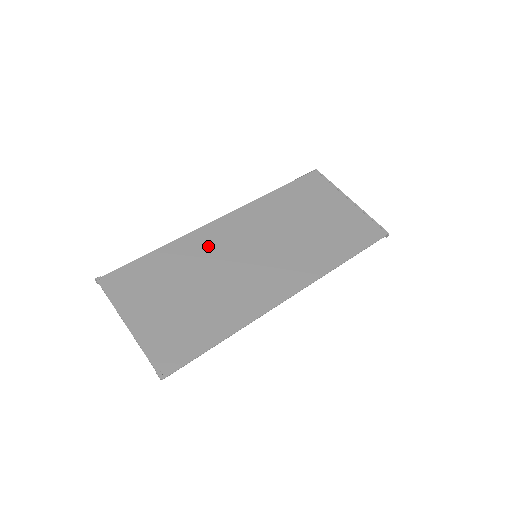
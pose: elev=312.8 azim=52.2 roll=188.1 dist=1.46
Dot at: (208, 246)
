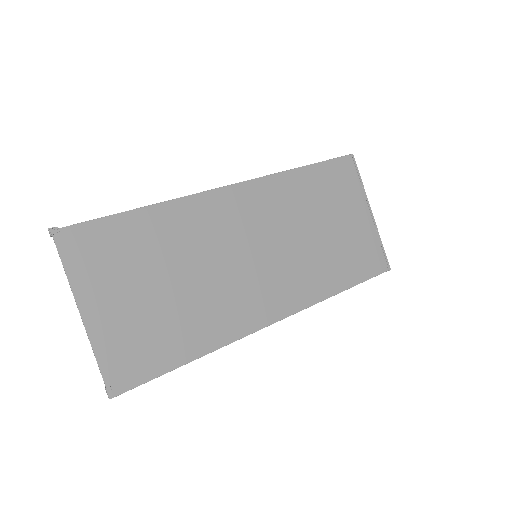
Dot at: (207, 224)
